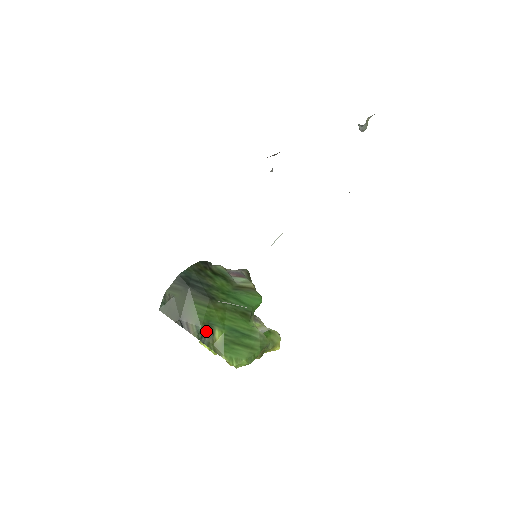
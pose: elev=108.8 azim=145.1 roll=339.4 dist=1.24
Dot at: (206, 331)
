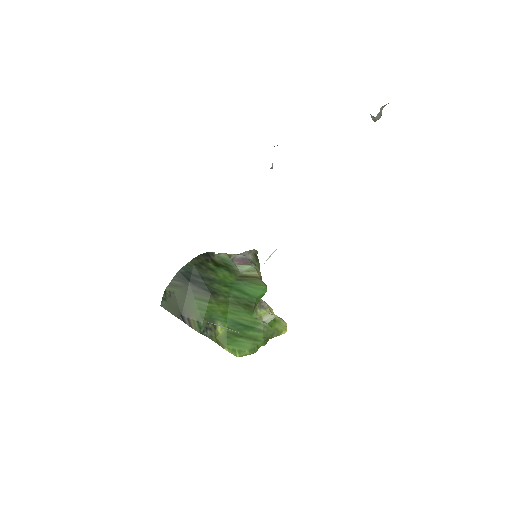
Dot at: (208, 326)
